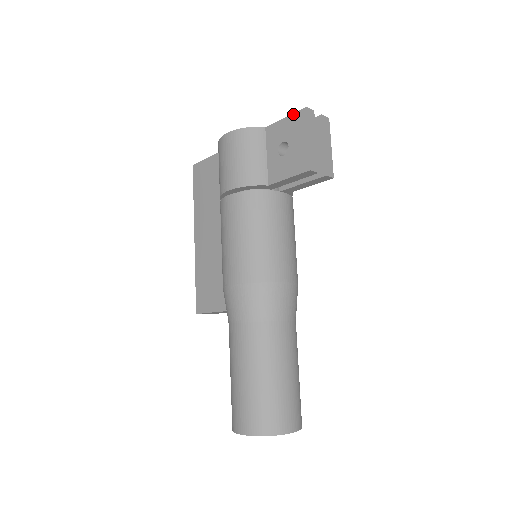
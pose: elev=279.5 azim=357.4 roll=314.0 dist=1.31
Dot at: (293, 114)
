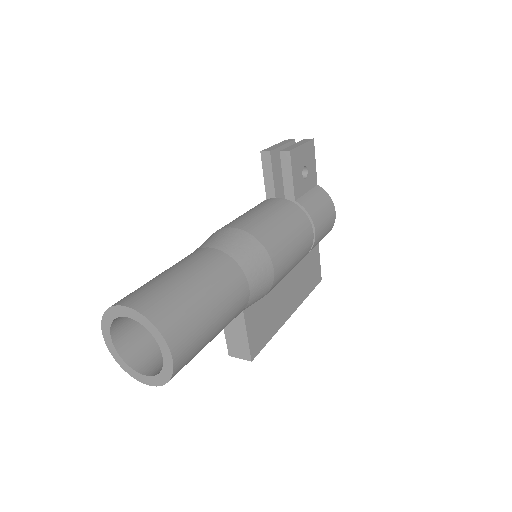
Dot at: occluded
